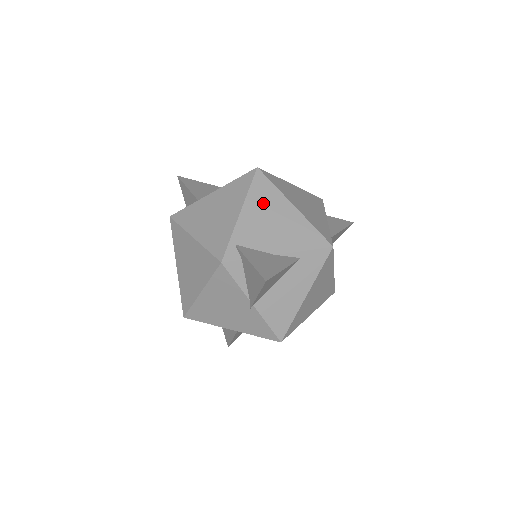
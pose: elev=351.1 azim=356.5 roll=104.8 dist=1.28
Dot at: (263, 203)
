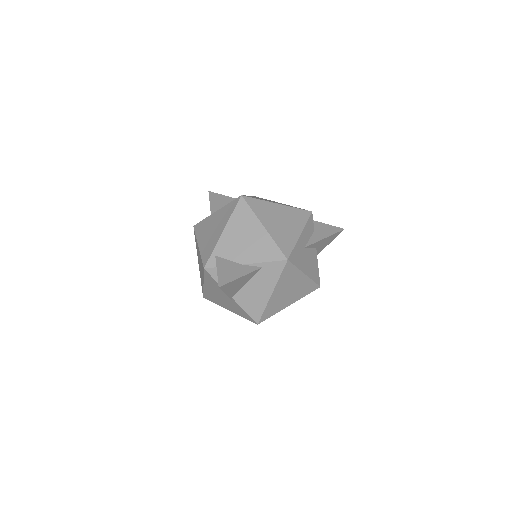
Dot at: (240, 224)
